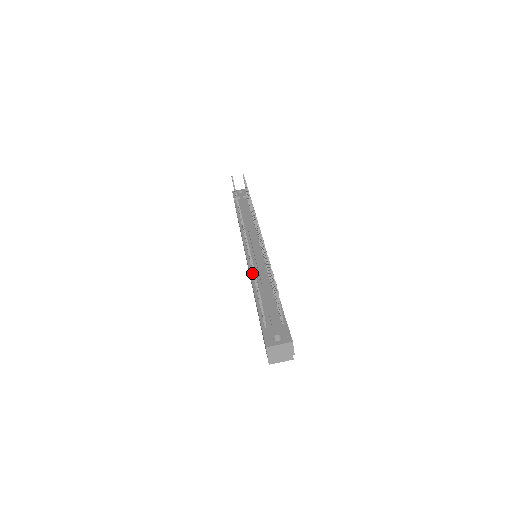
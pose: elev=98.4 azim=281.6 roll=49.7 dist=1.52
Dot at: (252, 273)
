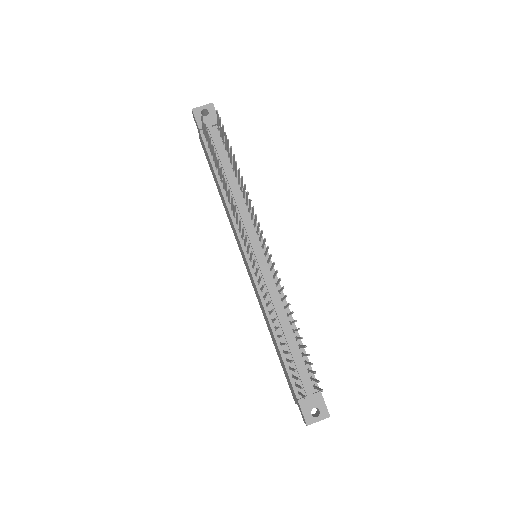
Dot at: (265, 305)
